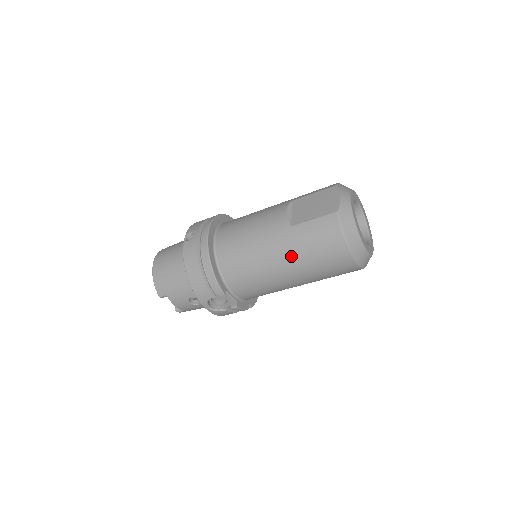
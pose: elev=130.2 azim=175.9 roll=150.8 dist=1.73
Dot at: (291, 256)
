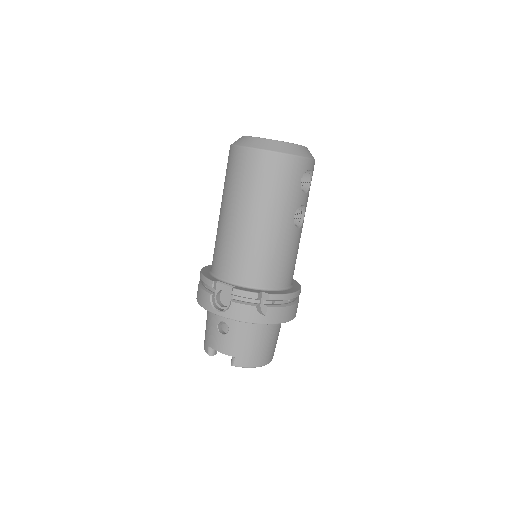
Dot at: (226, 201)
